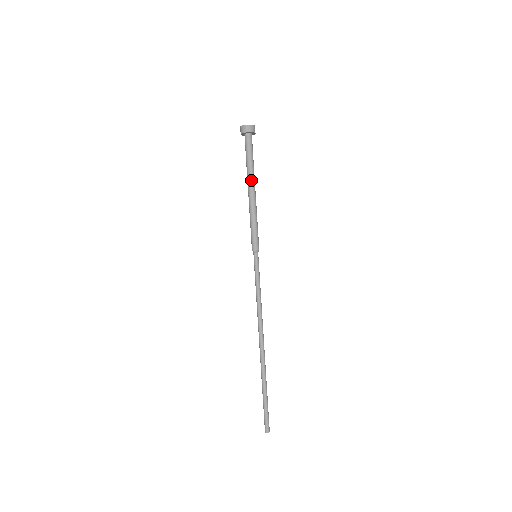
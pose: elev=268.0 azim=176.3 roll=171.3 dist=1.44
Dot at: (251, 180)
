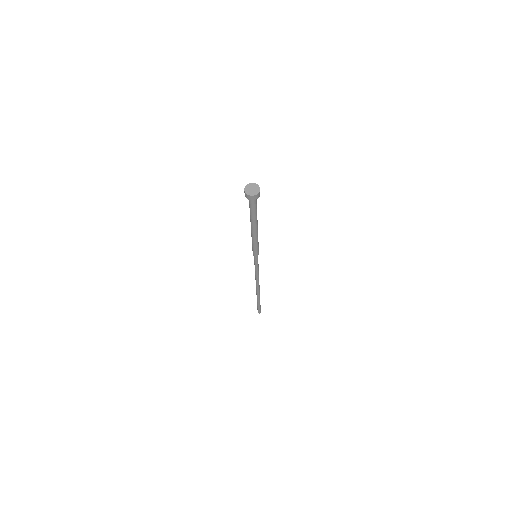
Dot at: (255, 224)
